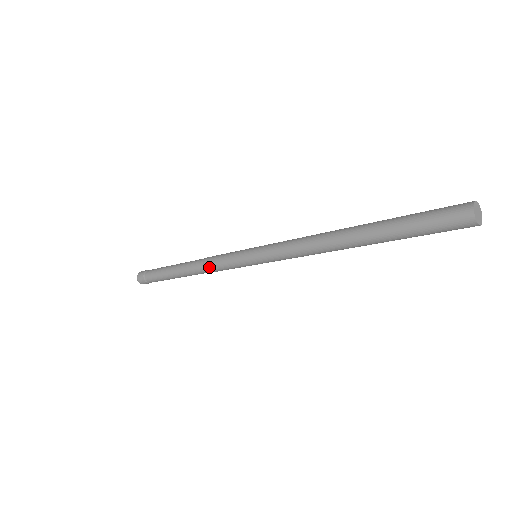
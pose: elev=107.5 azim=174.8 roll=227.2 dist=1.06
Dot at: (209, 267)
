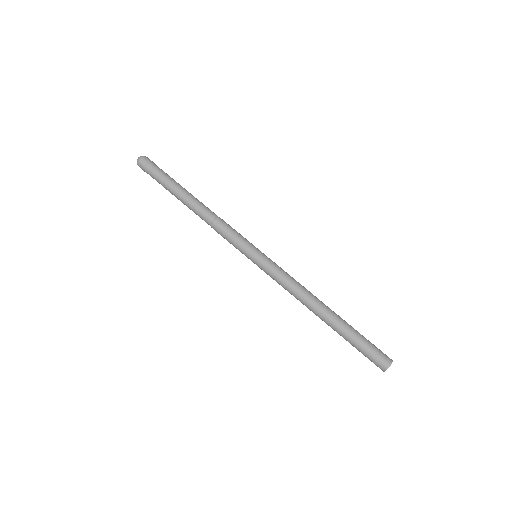
Dot at: (216, 228)
